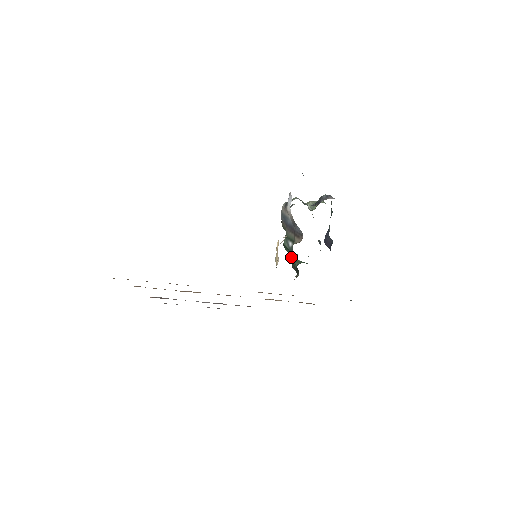
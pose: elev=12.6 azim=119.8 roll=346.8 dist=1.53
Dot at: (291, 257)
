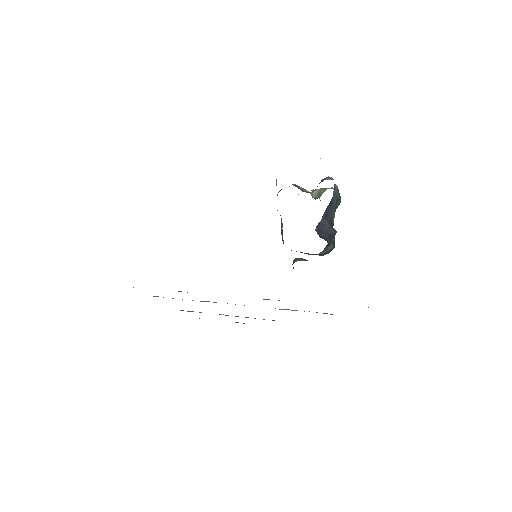
Dot at: occluded
